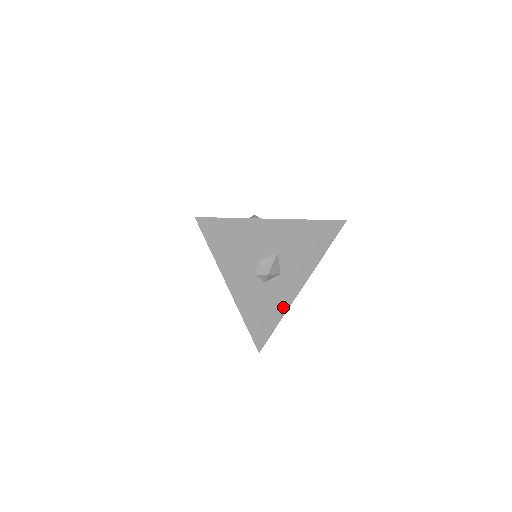
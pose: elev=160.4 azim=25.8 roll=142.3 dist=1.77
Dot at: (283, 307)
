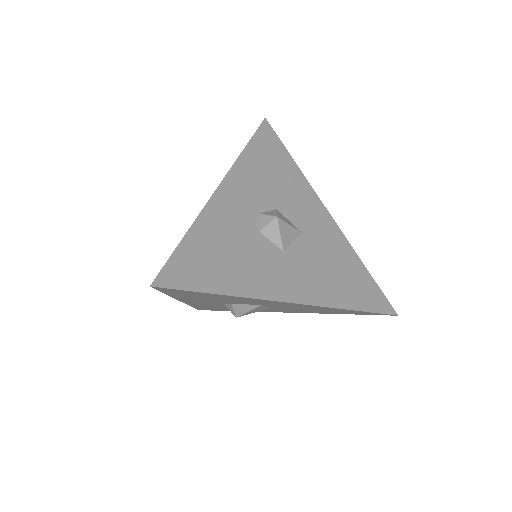
Dot at: (248, 286)
